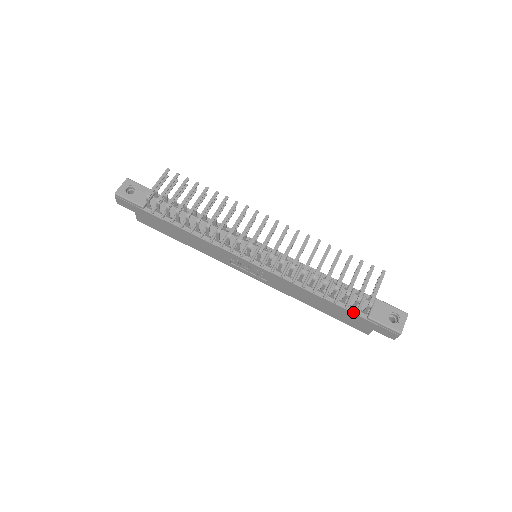
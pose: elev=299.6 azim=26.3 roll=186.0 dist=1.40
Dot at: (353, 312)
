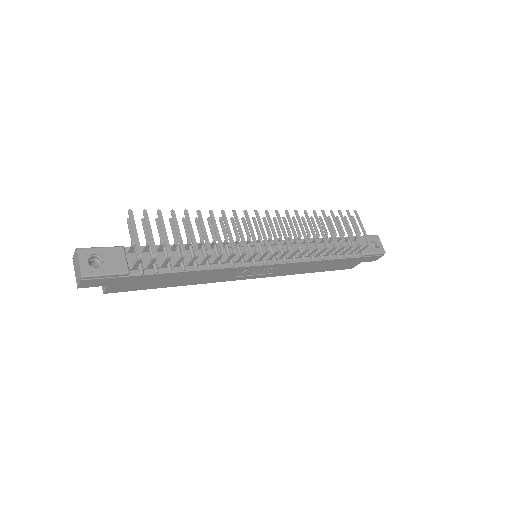
Dot at: (352, 257)
